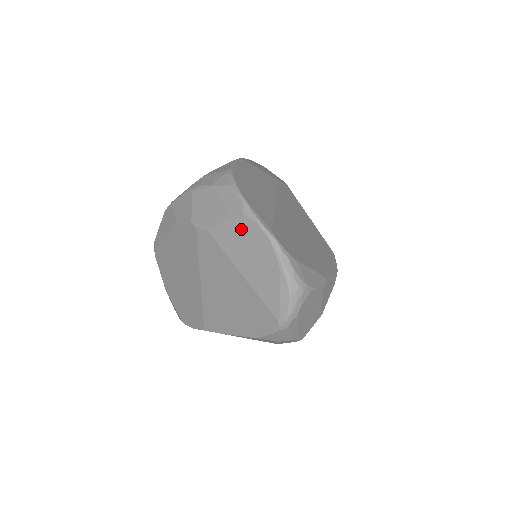
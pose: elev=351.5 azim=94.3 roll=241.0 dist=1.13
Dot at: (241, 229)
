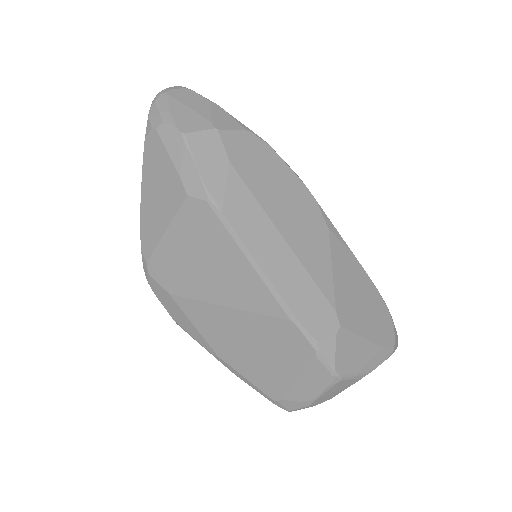
Dot at: occluded
